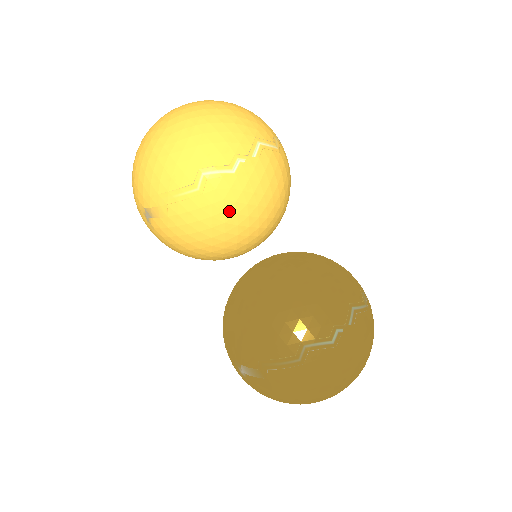
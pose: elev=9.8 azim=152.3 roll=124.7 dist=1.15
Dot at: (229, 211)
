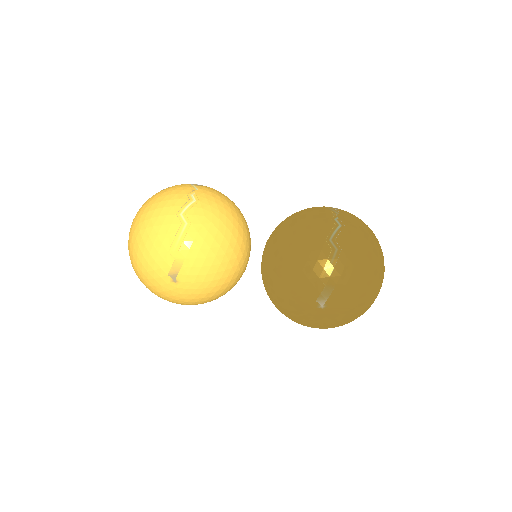
Dot at: (214, 221)
